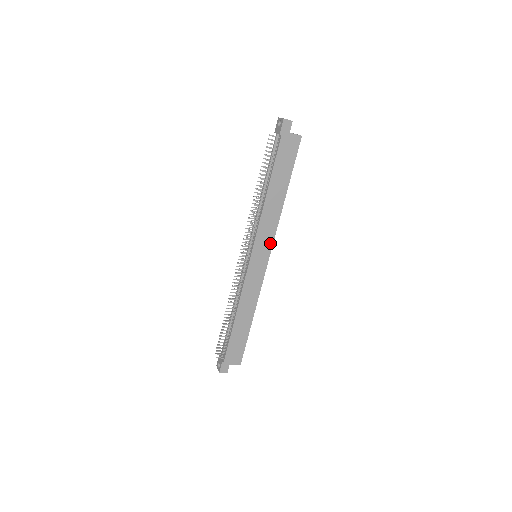
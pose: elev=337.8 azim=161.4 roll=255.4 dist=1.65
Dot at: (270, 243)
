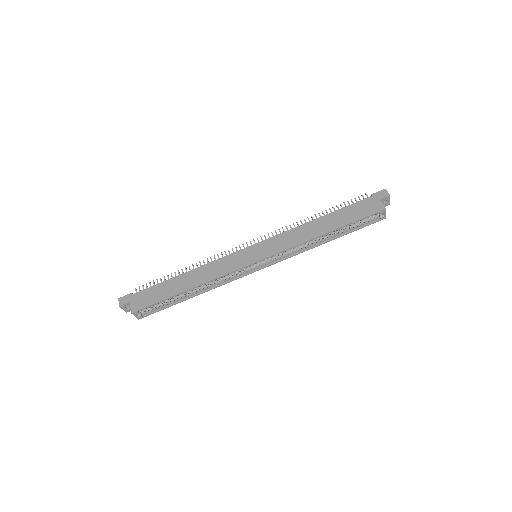
Dot at: (275, 251)
